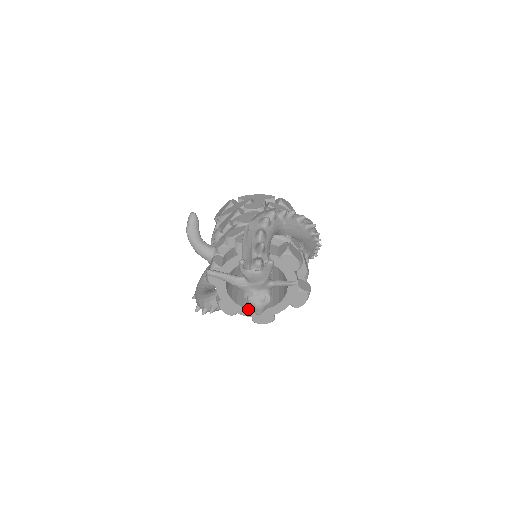
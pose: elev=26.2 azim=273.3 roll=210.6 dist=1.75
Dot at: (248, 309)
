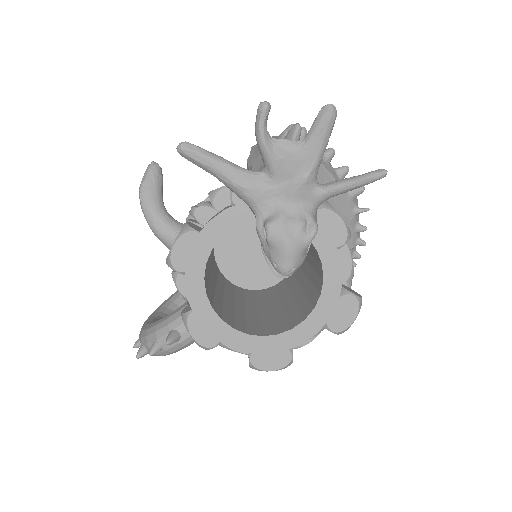
Dot at: (243, 333)
